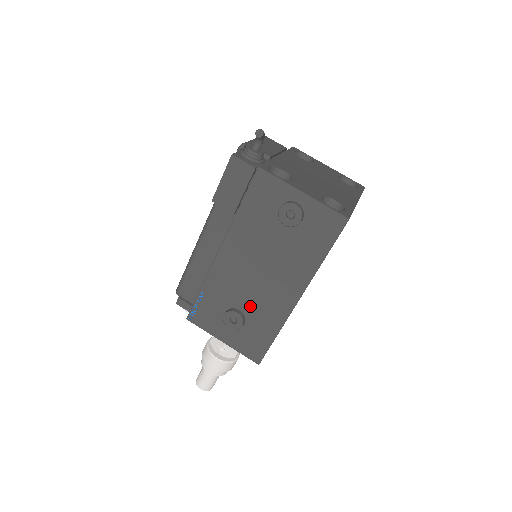
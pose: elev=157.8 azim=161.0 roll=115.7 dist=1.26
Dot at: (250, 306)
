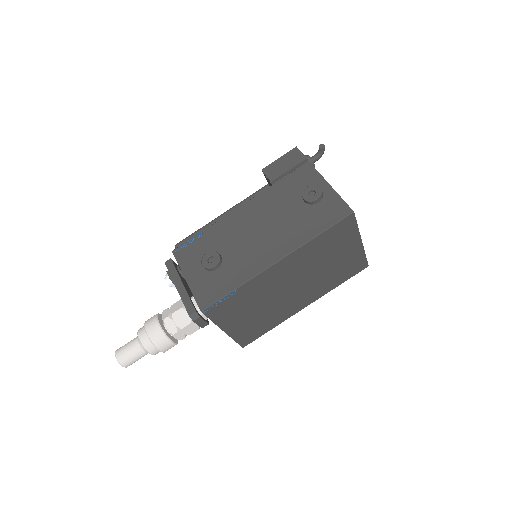
Dot at: (233, 255)
